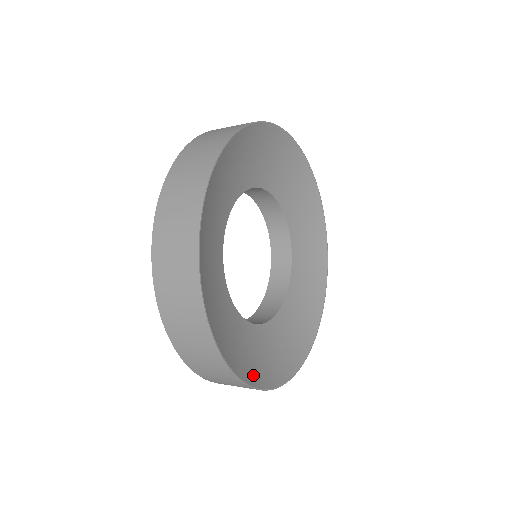
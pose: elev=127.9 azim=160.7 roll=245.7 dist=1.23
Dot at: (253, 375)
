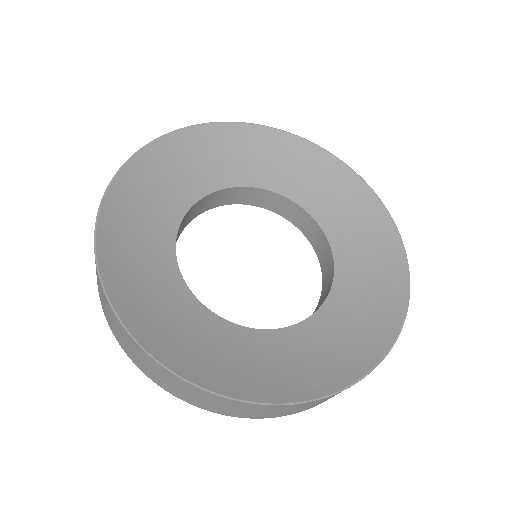
Dot at: (130, 307)
